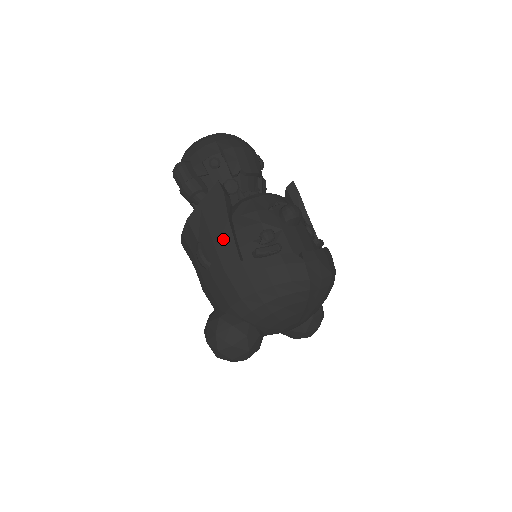
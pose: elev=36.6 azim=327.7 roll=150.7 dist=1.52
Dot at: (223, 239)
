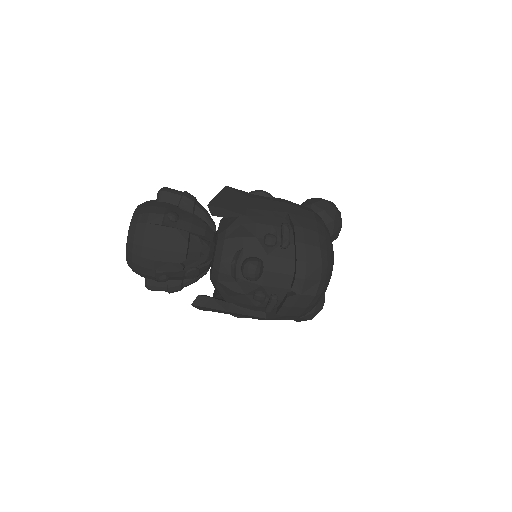
Dot at: occluded
